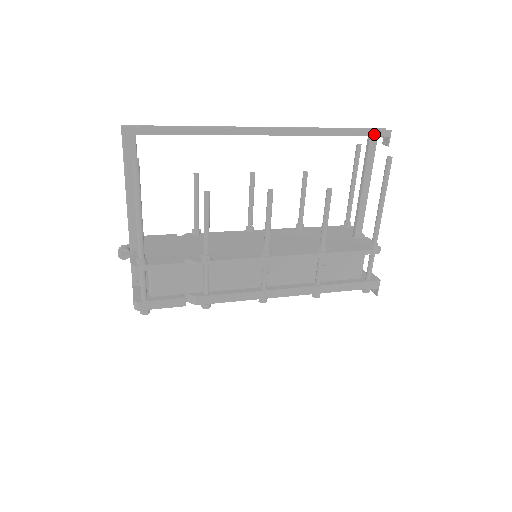
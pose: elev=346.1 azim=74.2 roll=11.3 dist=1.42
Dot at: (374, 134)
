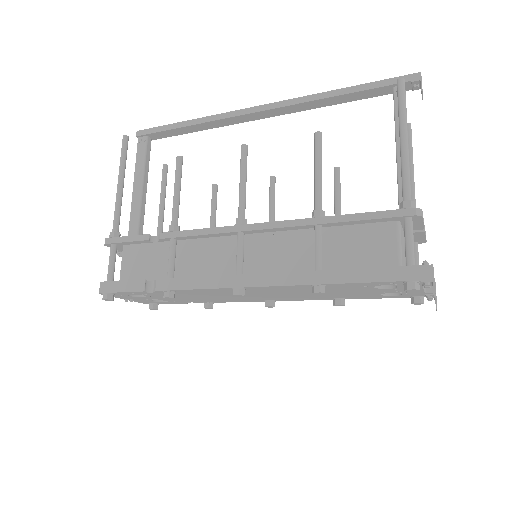
Dot at: (395, 82)
